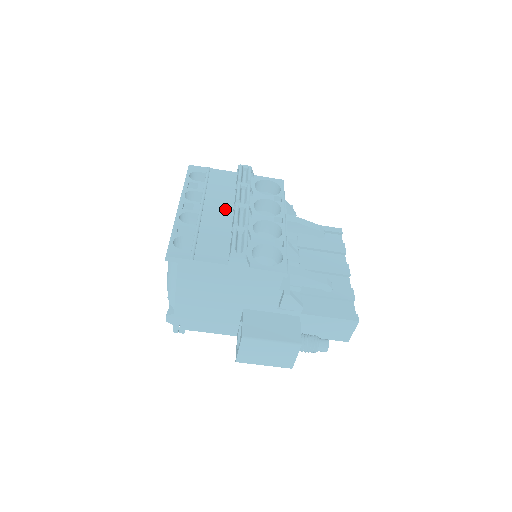
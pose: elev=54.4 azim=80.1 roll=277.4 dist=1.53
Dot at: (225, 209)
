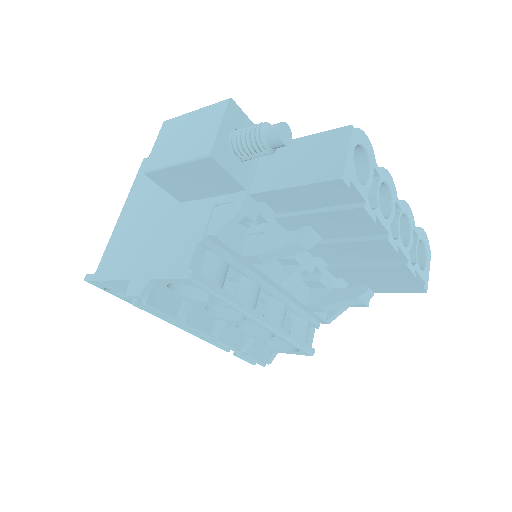
Dot at: occluded
